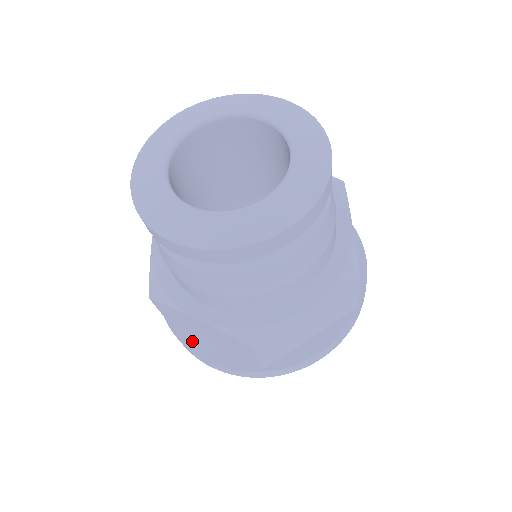
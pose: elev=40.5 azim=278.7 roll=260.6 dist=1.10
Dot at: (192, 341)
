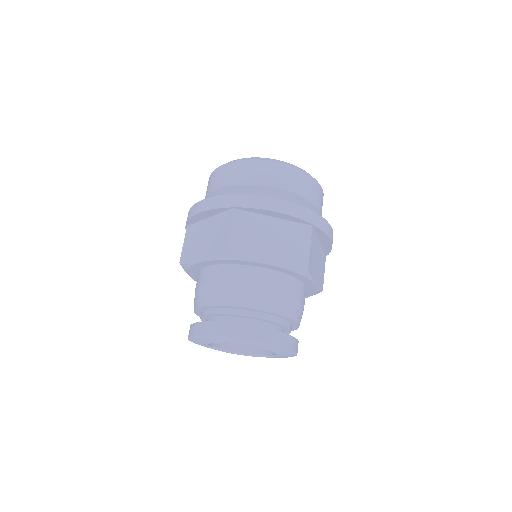
Dot at: occluded
